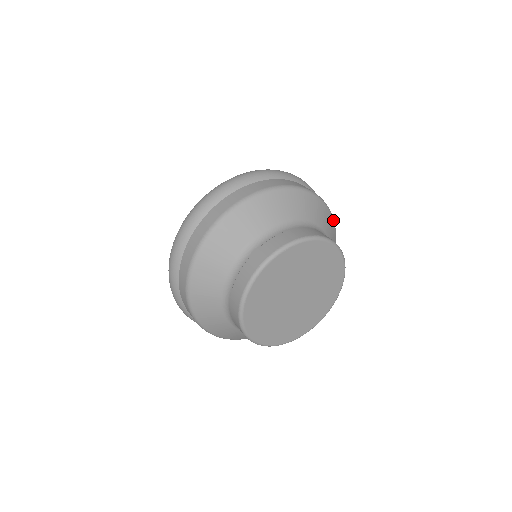
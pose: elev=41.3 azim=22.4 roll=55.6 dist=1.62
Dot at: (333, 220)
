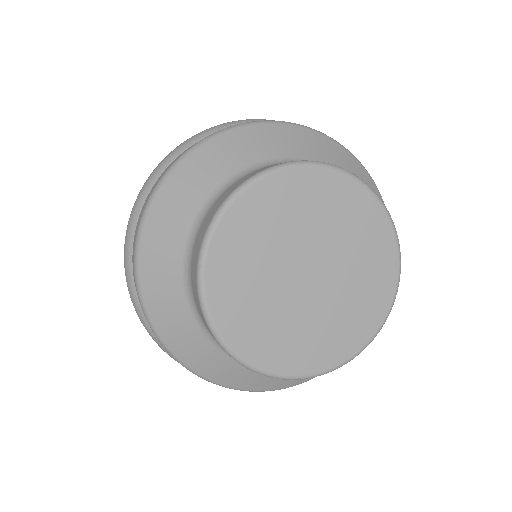
Dot at: (313, 131)
